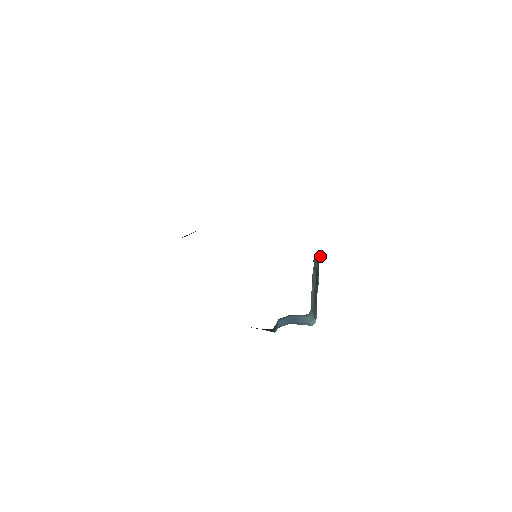
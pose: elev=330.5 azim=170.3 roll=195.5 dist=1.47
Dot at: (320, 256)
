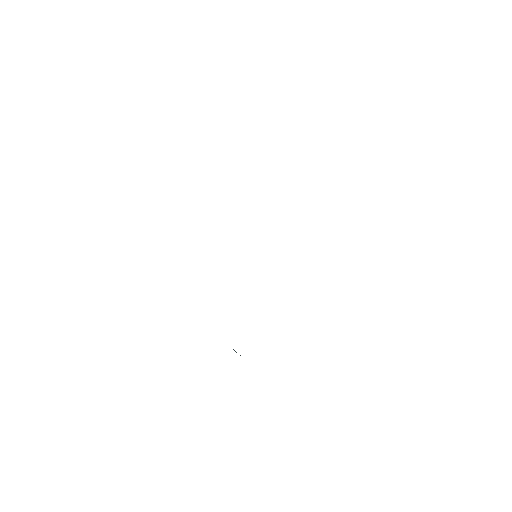
Dot at: occluded
